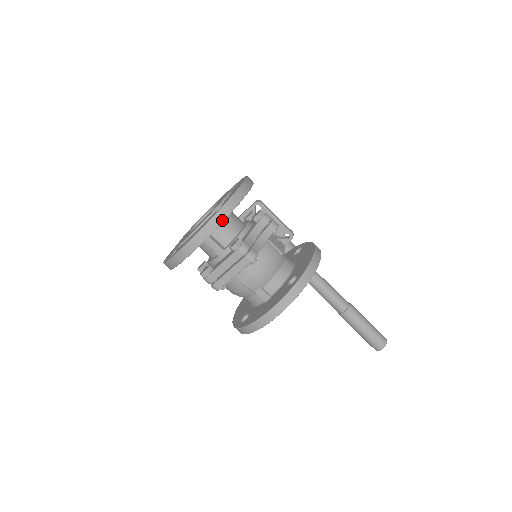
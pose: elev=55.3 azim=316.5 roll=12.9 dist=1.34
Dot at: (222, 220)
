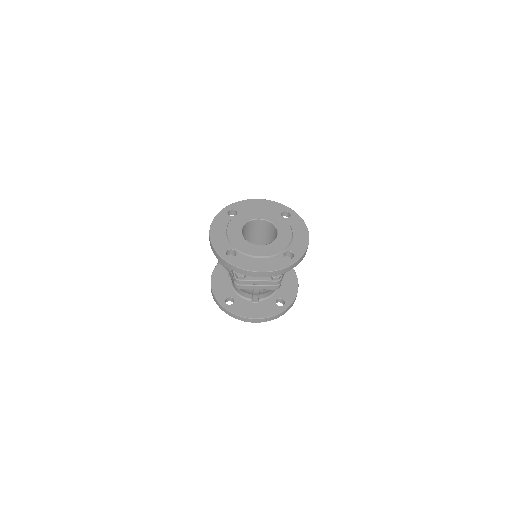
Dot at: (290, 269)
